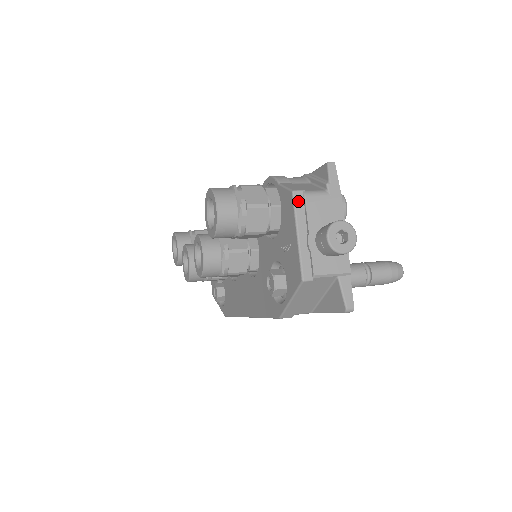
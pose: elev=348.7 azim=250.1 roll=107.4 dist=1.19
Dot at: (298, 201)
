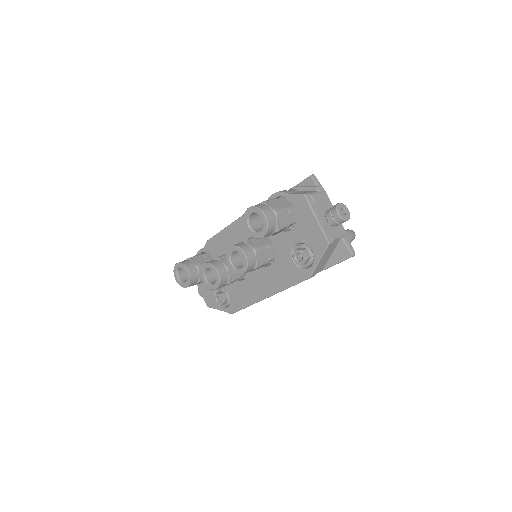
Dot at: (309, 199)
